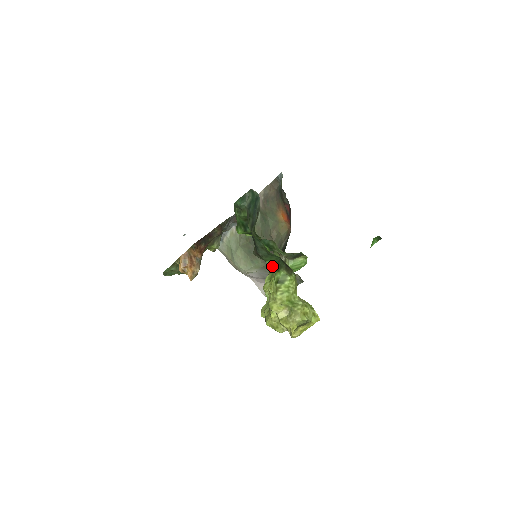
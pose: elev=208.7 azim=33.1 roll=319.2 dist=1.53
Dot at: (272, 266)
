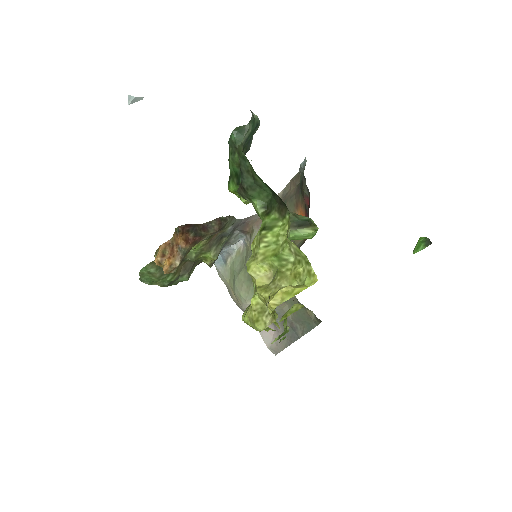
Dot at: (260, 209)
